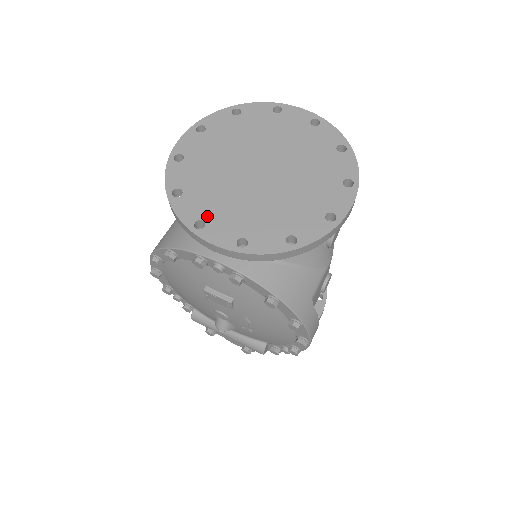
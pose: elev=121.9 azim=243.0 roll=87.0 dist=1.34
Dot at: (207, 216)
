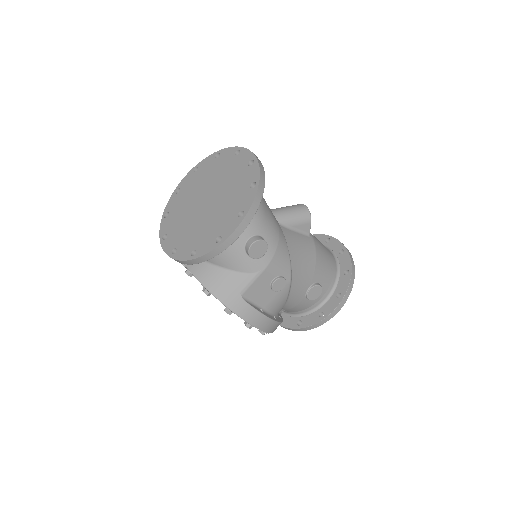
Dot at: (170, 232)
